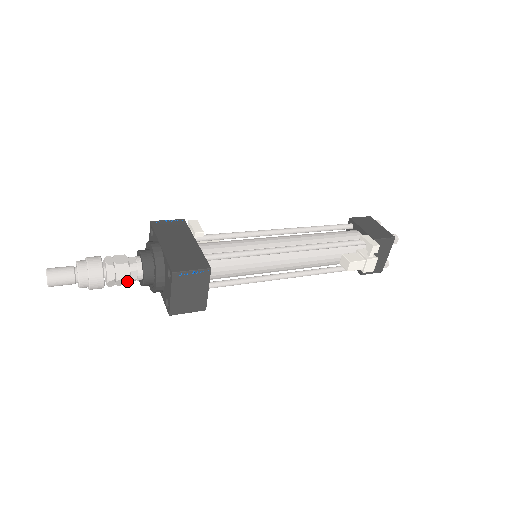
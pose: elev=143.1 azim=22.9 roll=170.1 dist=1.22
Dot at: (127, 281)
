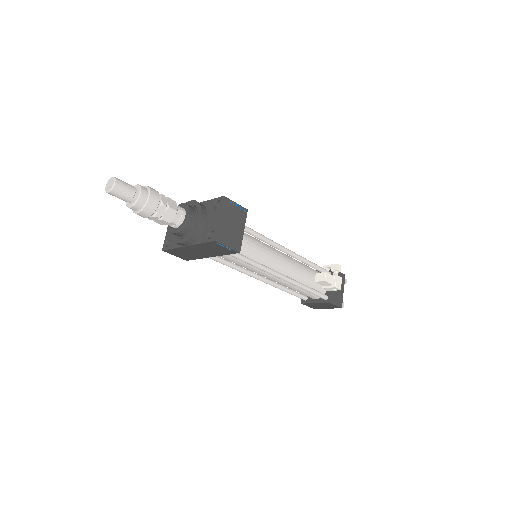
Dot at: (173, 216)
